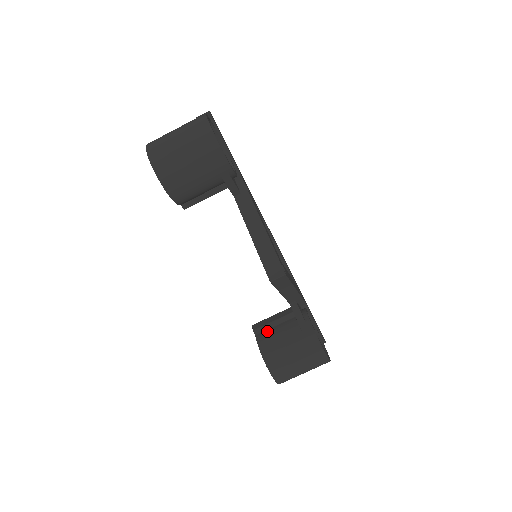
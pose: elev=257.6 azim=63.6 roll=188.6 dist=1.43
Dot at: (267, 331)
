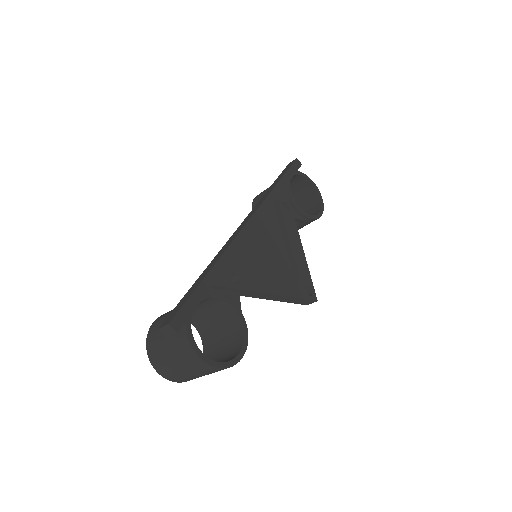
Dot at: occluded
